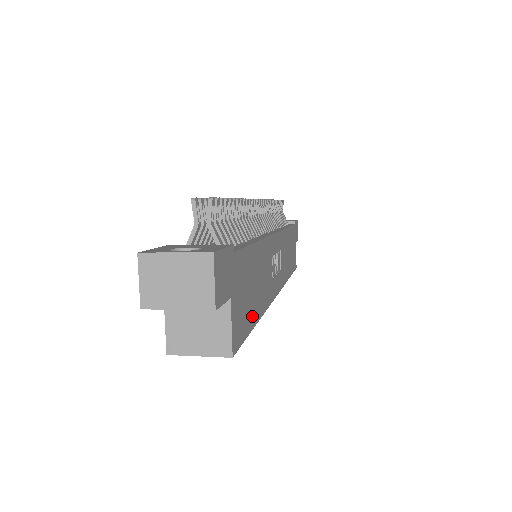
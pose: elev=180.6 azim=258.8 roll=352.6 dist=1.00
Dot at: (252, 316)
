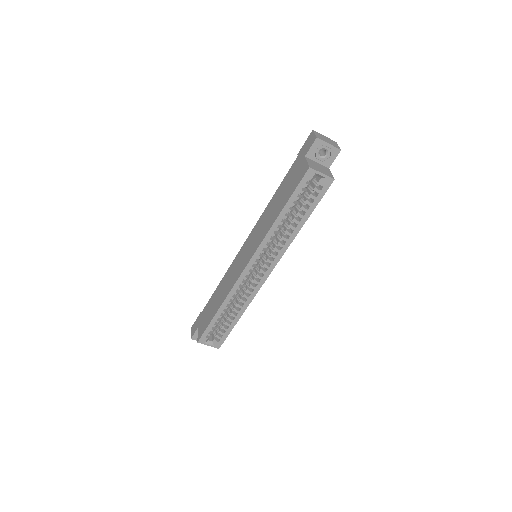
Dot at: occluded
